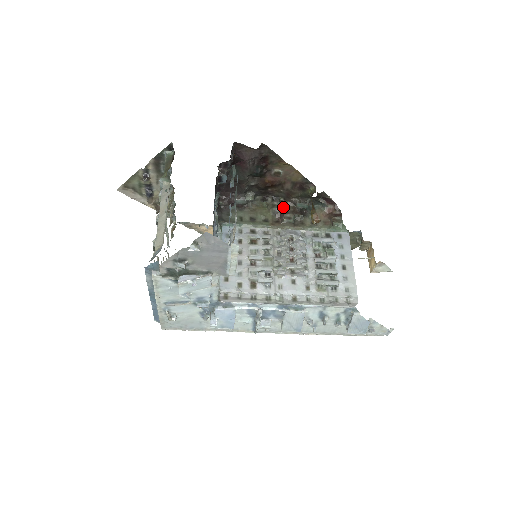
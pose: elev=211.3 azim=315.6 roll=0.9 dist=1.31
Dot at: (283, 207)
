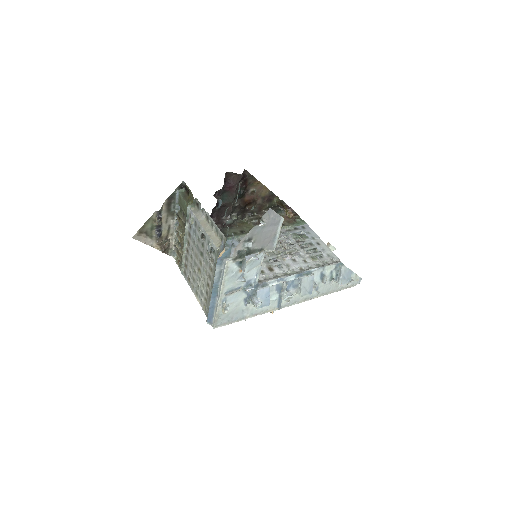
Dot at: (259, 218)
